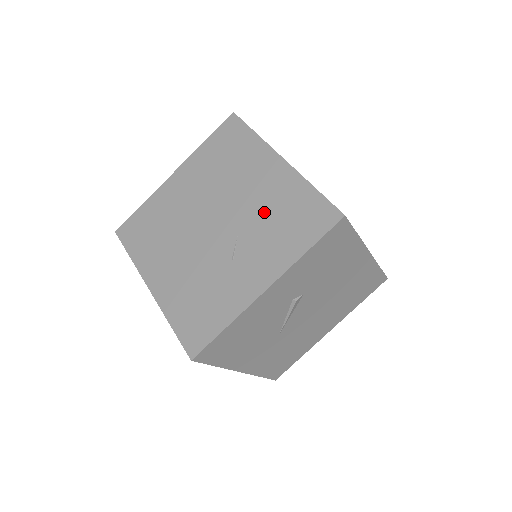
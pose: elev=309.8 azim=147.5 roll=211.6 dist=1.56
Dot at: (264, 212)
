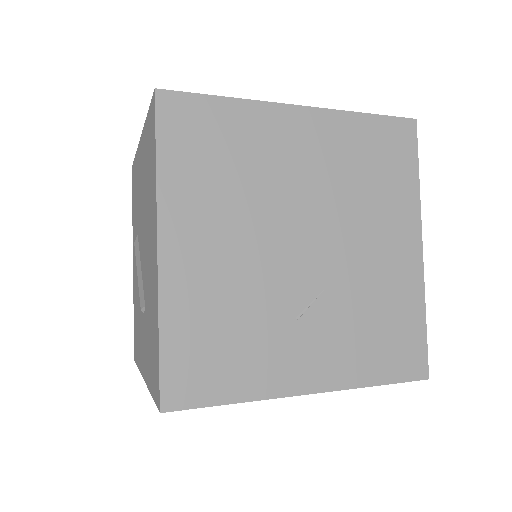
Dot at: (366, 294)
